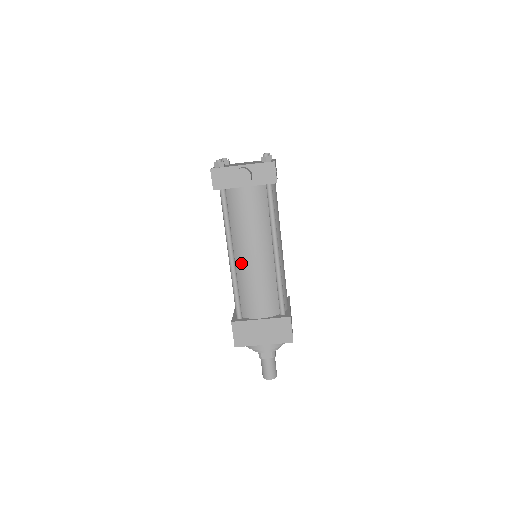
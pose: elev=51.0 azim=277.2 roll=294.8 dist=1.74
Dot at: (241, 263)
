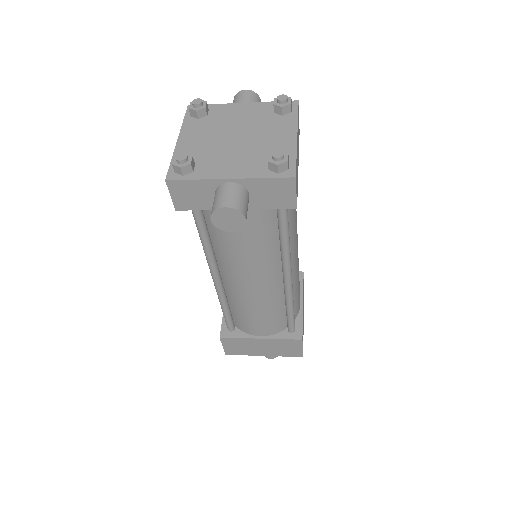
Dot at: (231, 286)
